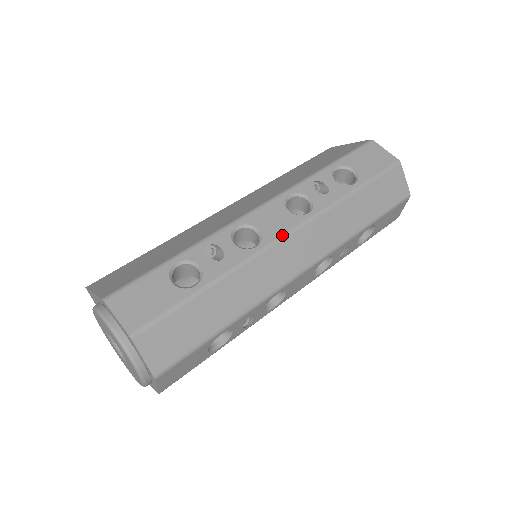
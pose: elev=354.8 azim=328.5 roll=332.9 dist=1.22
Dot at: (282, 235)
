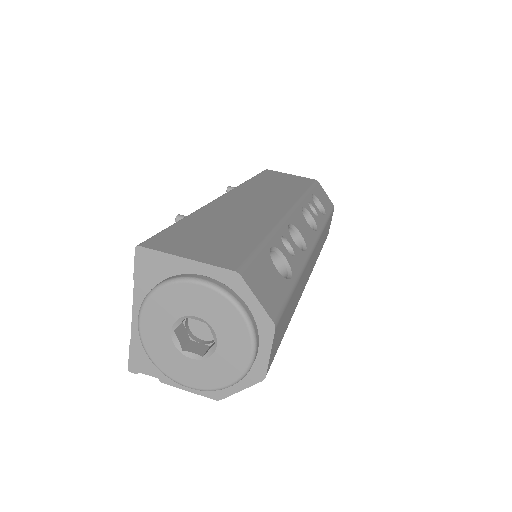
Dot at: (314, 245)
